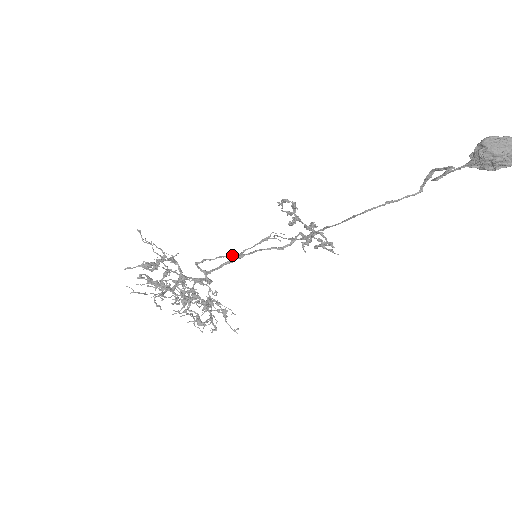
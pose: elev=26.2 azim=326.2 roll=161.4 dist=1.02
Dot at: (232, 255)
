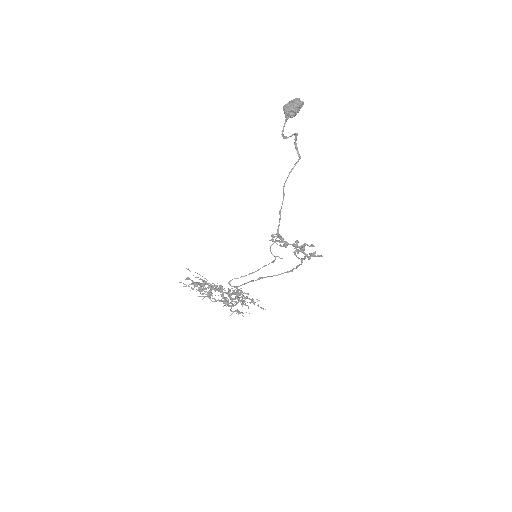
Dot at: (250, 273)
